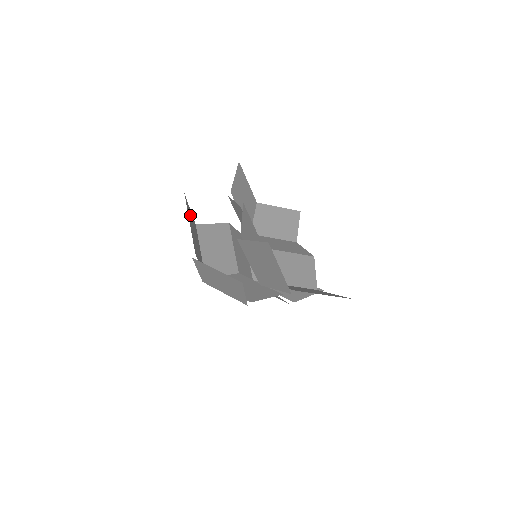
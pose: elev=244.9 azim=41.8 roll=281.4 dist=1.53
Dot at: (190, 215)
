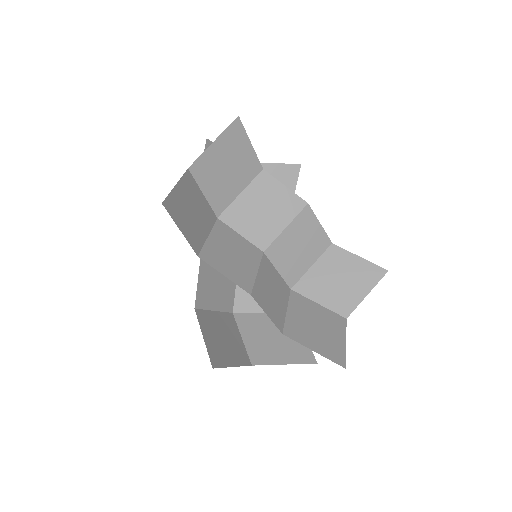
Dot at: (214, 347)
